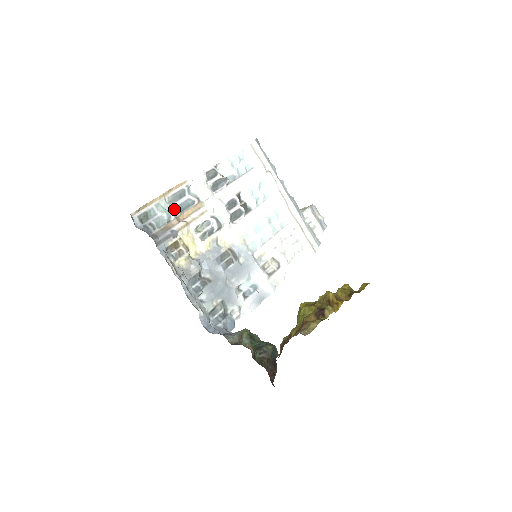
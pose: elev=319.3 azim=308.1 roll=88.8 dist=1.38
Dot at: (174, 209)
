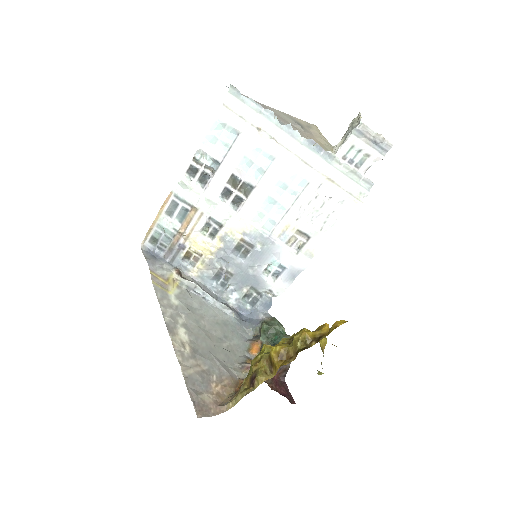
Dot at: (173, 224)
